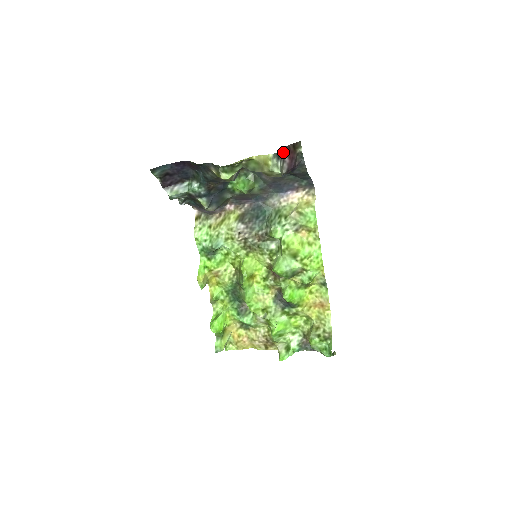
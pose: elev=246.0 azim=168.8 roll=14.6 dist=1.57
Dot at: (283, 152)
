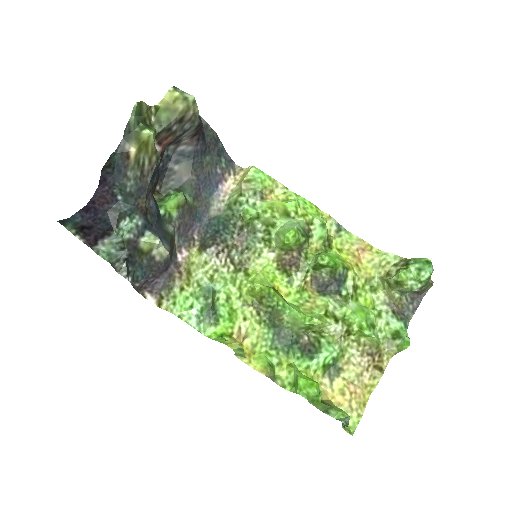
Dot at: occluded
